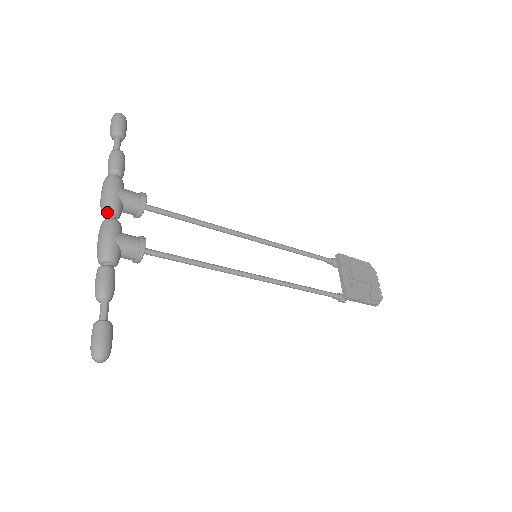
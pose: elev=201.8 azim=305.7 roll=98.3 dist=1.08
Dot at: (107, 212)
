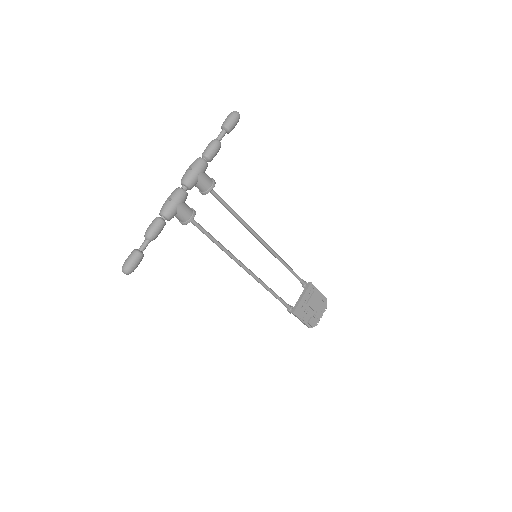
Dot at: (184, 184)
